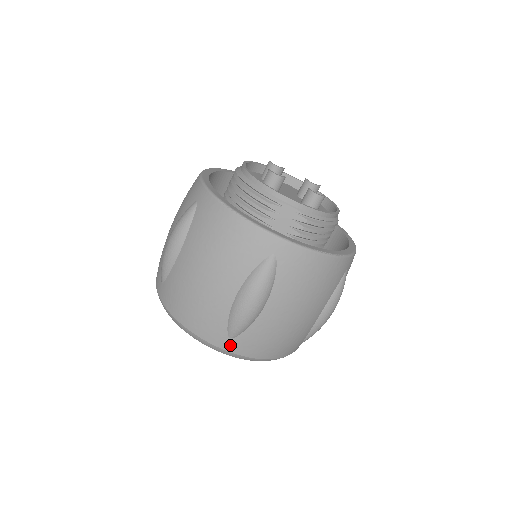
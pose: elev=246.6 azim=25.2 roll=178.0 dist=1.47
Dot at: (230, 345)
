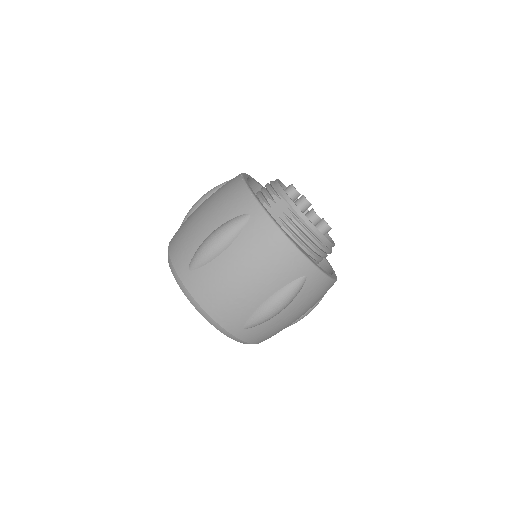
Dot at: (186, 277)
